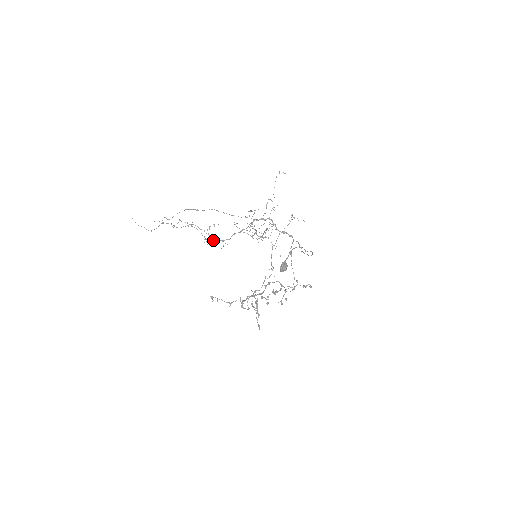
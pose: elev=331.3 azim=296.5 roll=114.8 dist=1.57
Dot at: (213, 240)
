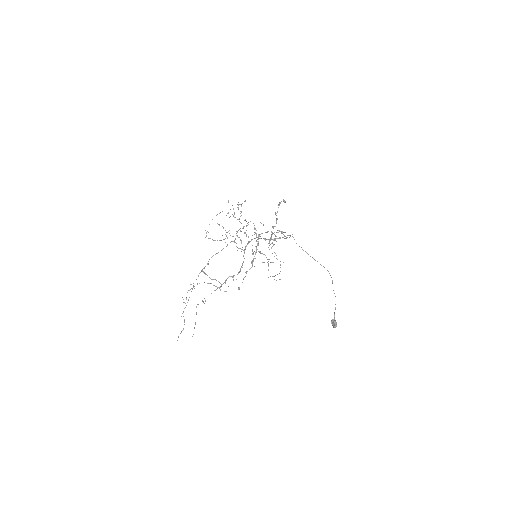
Dot at: occluded
